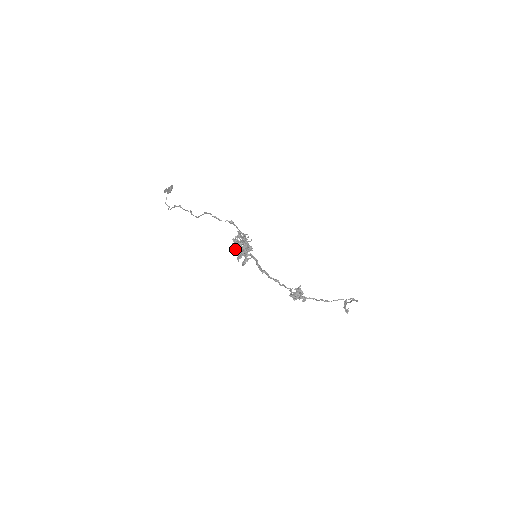
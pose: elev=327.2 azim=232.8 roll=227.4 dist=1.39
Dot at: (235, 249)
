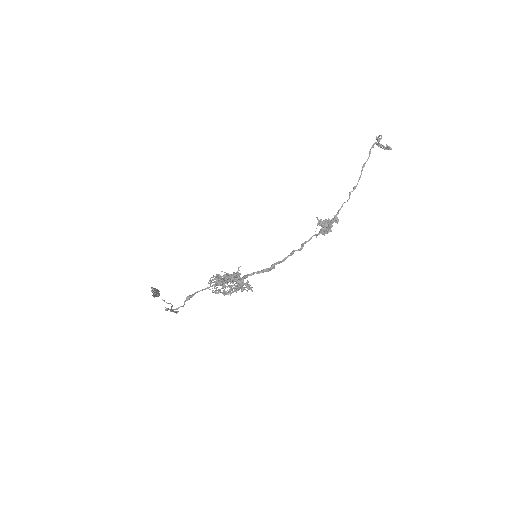
Dot at: (228, 294)
